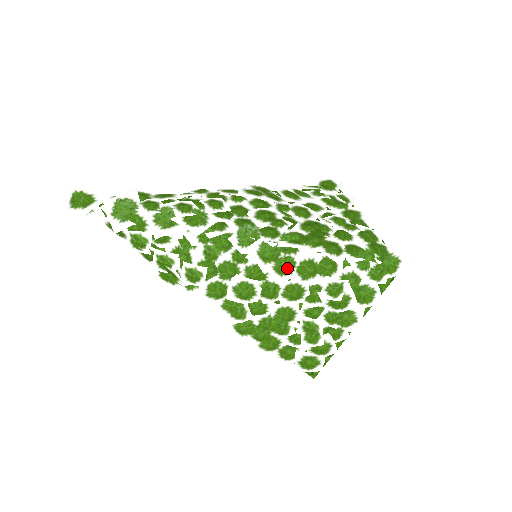
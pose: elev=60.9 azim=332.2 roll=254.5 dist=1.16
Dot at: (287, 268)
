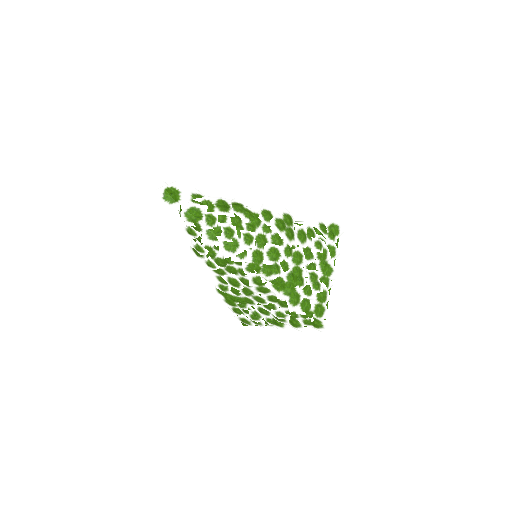
Dot at: (264, 291)
